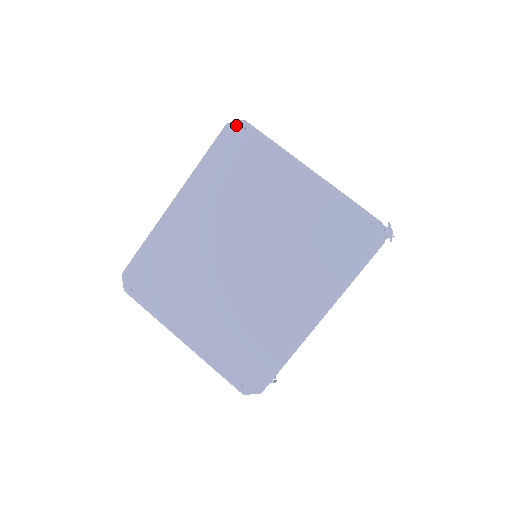
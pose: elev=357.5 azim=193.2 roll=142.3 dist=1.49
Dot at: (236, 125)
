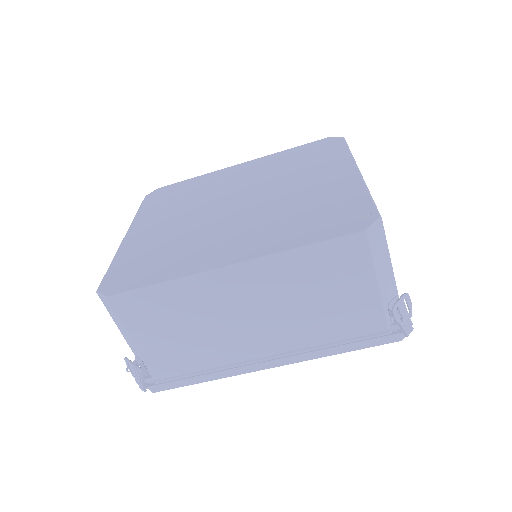
Dot at: (335, 138)
